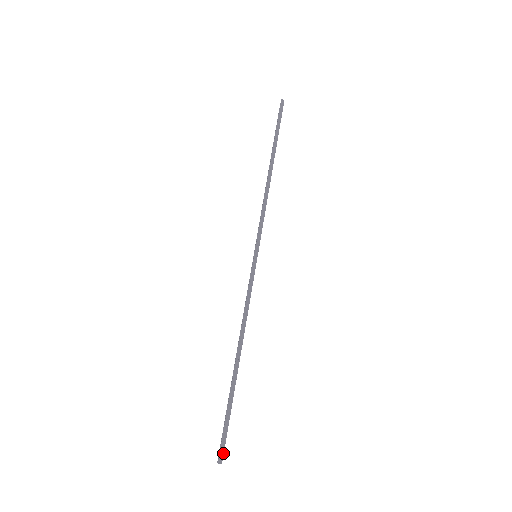
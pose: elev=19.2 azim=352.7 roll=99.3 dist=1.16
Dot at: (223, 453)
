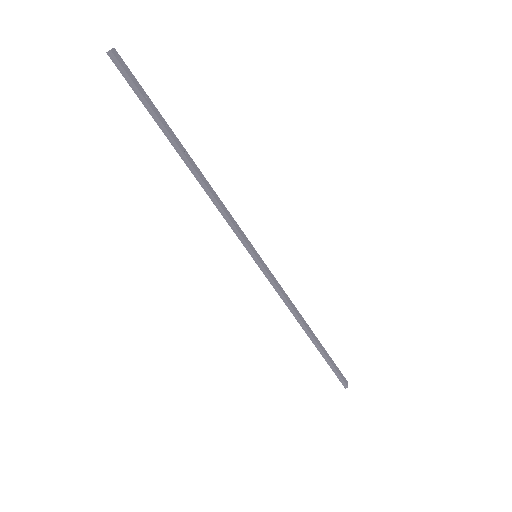
Dot at: (344, 383)
